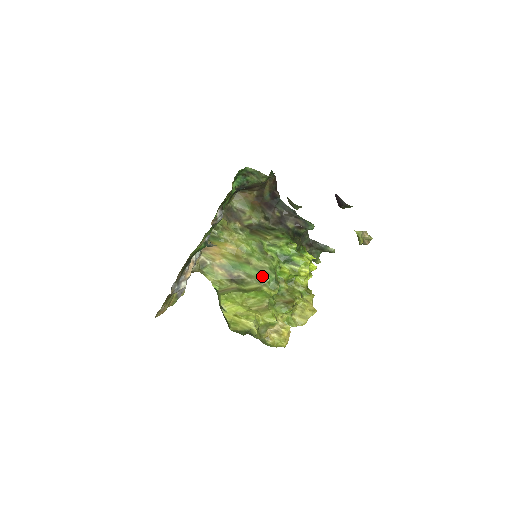
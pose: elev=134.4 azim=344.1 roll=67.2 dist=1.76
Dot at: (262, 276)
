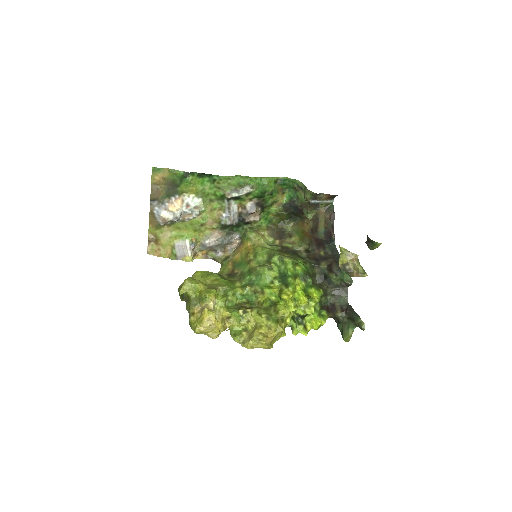
Dot at: (246, 274)
